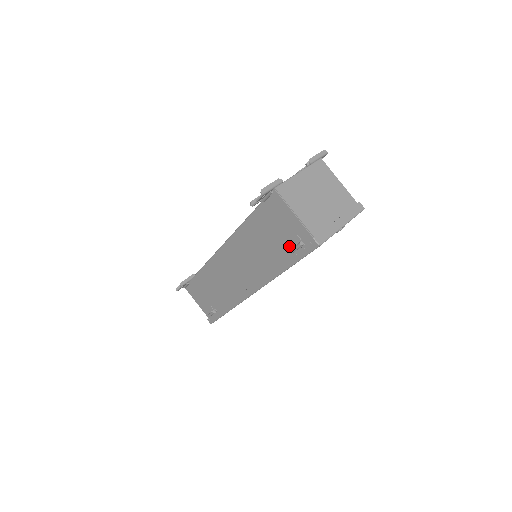
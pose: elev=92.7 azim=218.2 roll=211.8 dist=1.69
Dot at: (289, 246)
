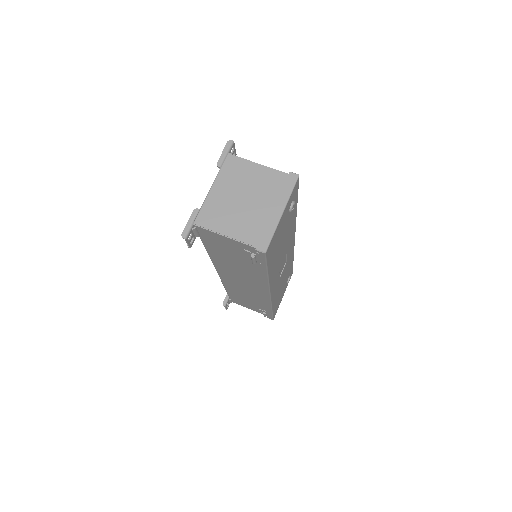
Dot at: (250, 258)
